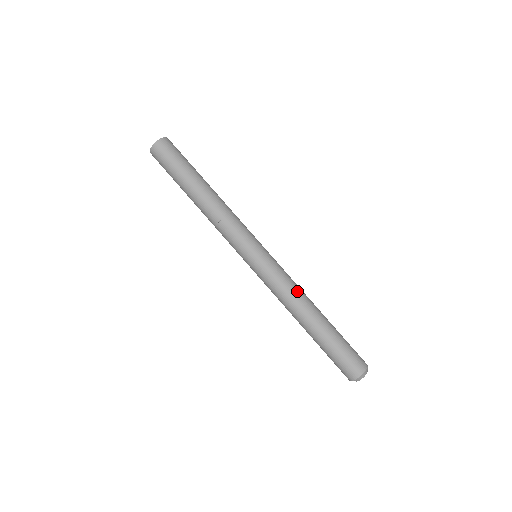
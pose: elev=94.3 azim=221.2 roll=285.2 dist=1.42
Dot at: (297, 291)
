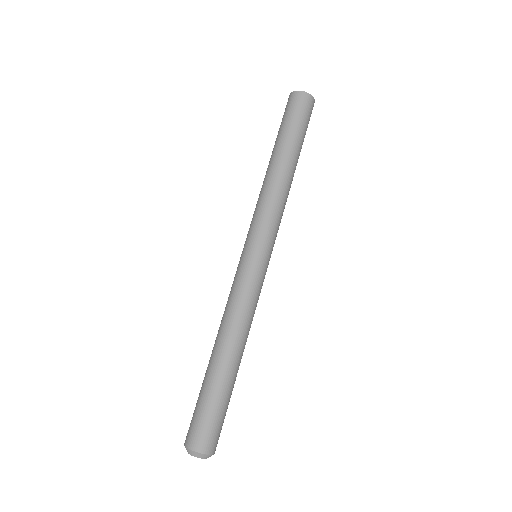
Dot at: occluded
